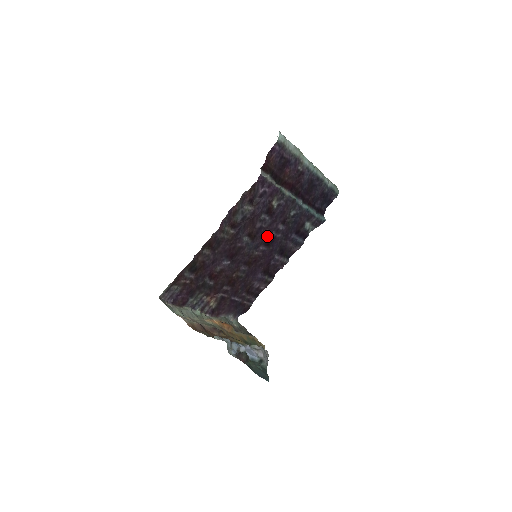
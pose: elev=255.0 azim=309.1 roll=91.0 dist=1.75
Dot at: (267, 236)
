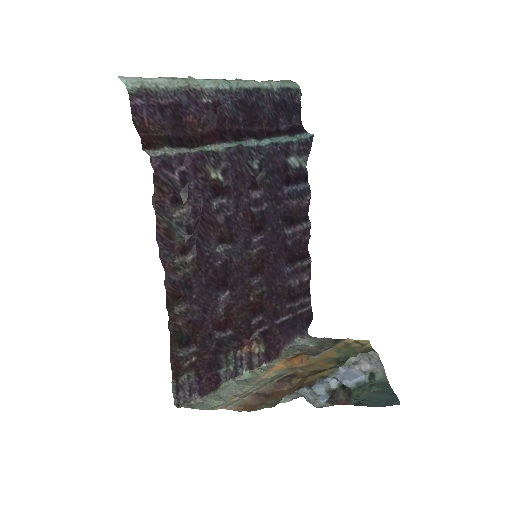
Dot at: (248, 221)
